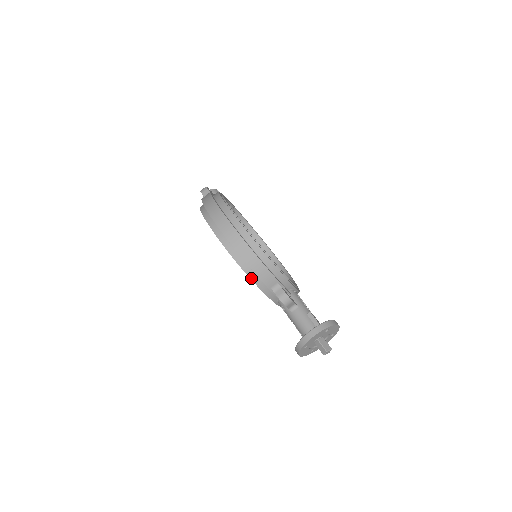
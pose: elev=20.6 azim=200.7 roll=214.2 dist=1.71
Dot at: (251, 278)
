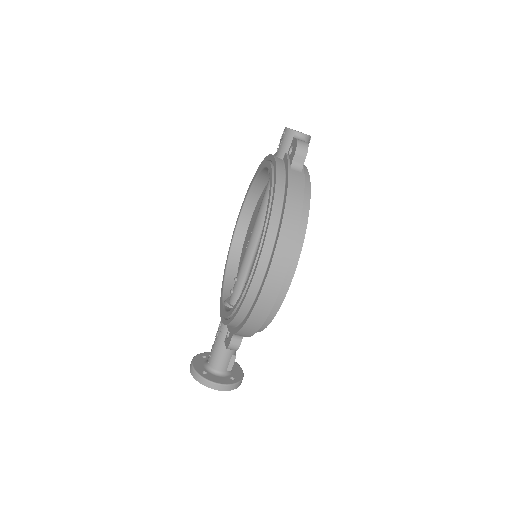
Dot at: (231, 323)
